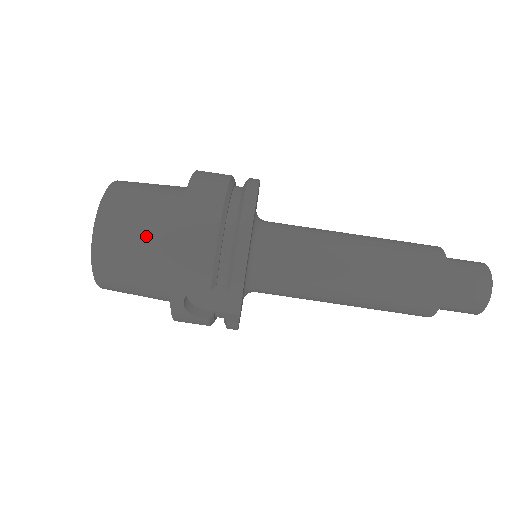
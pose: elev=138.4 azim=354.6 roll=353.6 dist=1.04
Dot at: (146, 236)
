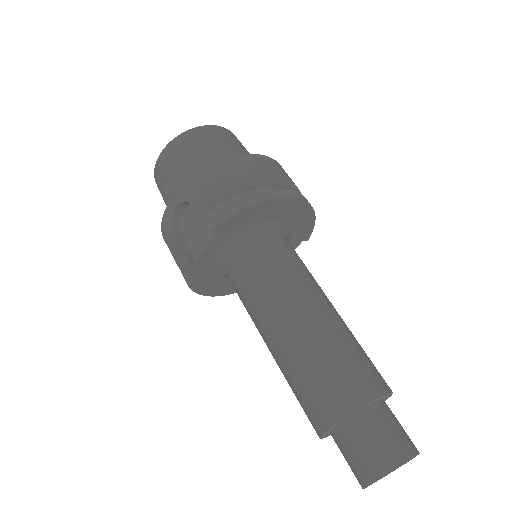
Dot at: (207, 156)
